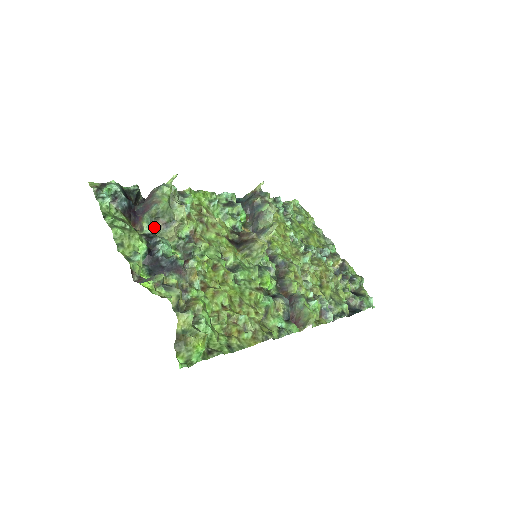
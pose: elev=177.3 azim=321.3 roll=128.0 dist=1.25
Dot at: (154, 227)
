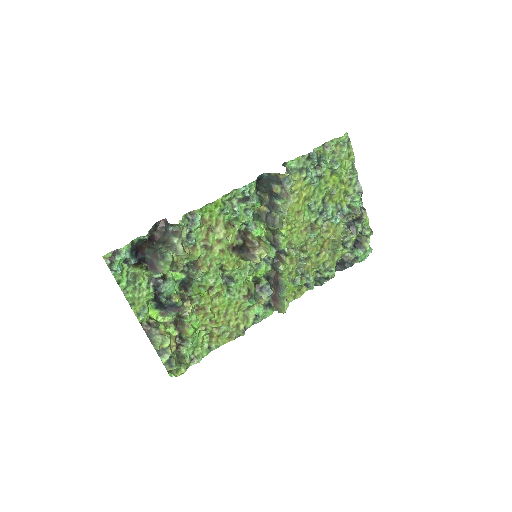
Dot at: occluded
